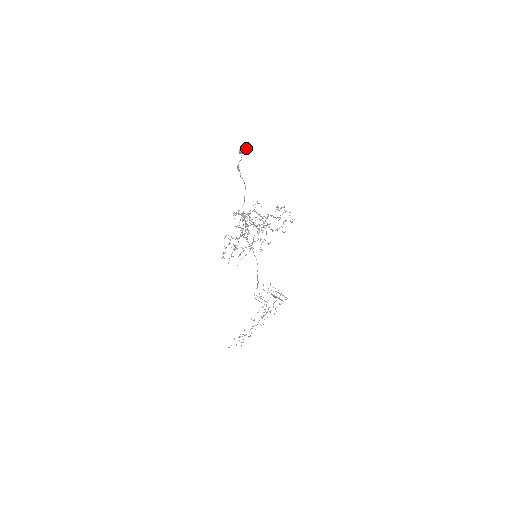
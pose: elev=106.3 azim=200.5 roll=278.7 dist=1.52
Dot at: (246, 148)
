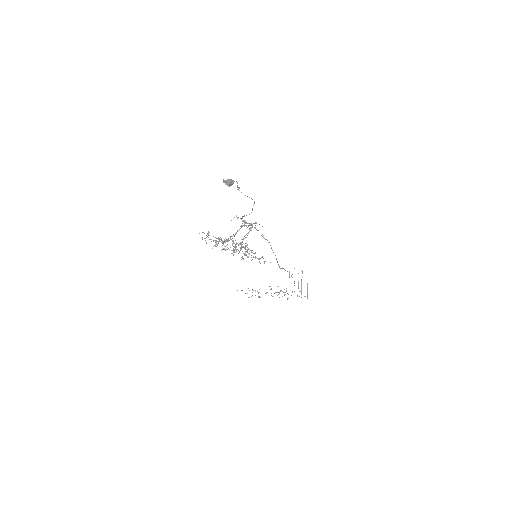
Dot at: (228, 184)
